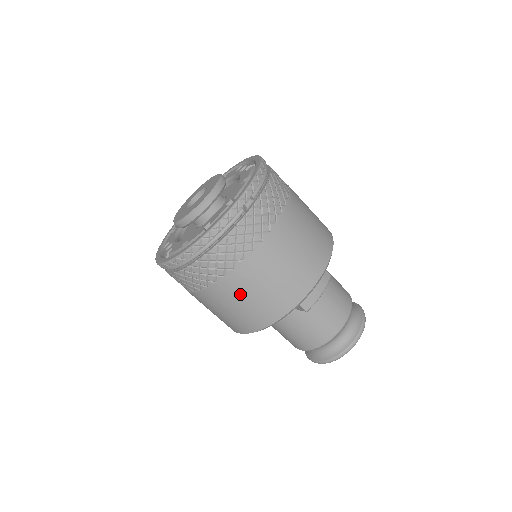
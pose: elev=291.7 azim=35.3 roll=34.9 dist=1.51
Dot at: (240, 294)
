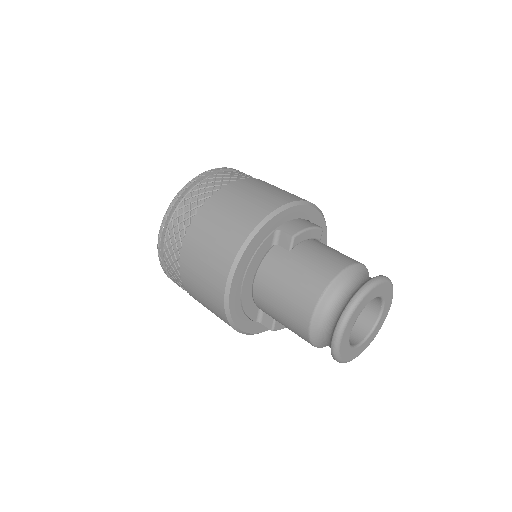
Dot at: (217, 215)
